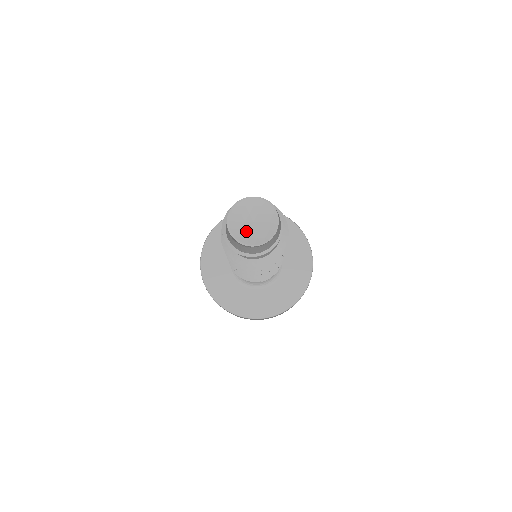
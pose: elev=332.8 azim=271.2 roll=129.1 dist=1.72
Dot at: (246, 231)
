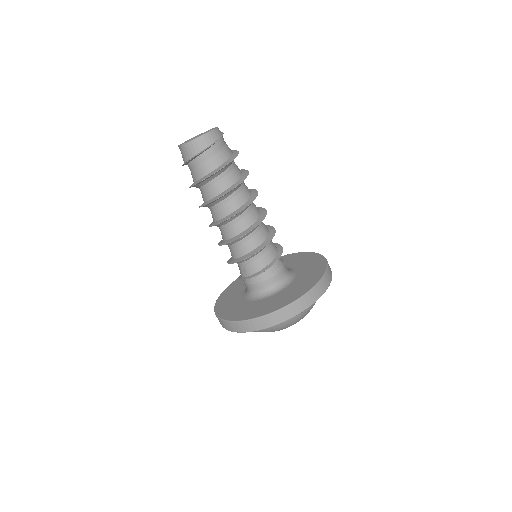
Dot at: occluded
